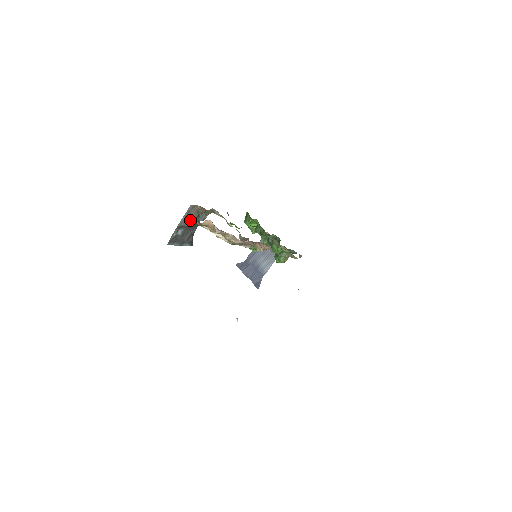
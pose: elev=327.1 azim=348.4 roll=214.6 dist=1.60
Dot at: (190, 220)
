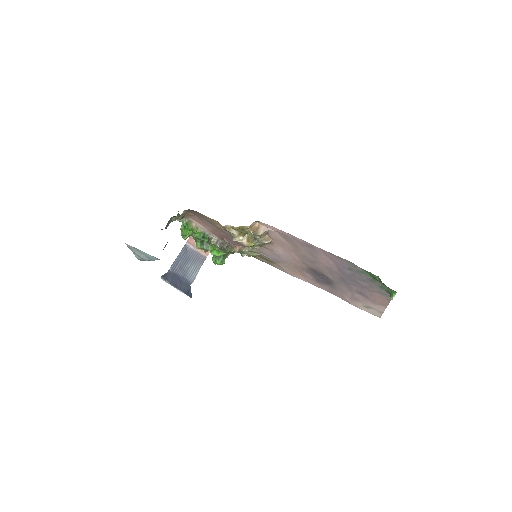
Dot at: occluded
